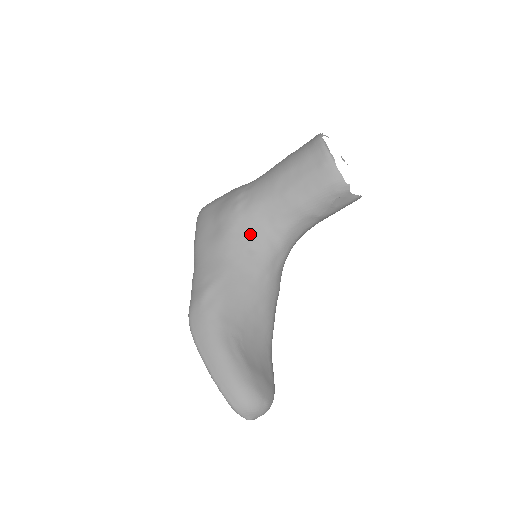
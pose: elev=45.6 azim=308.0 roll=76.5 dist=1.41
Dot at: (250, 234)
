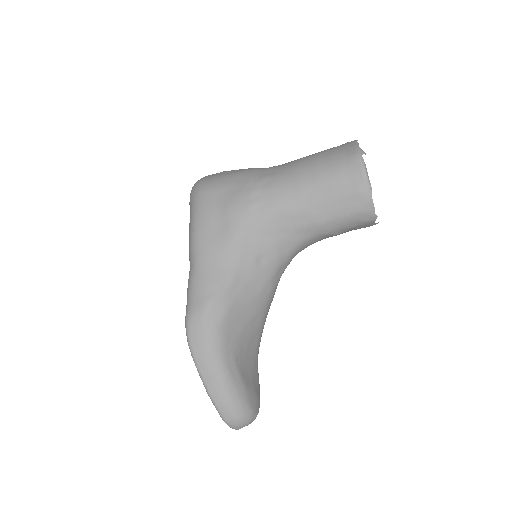
Dot at: (261, 242)
